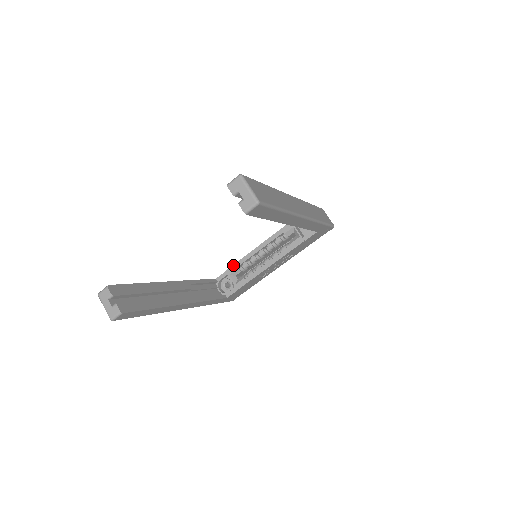
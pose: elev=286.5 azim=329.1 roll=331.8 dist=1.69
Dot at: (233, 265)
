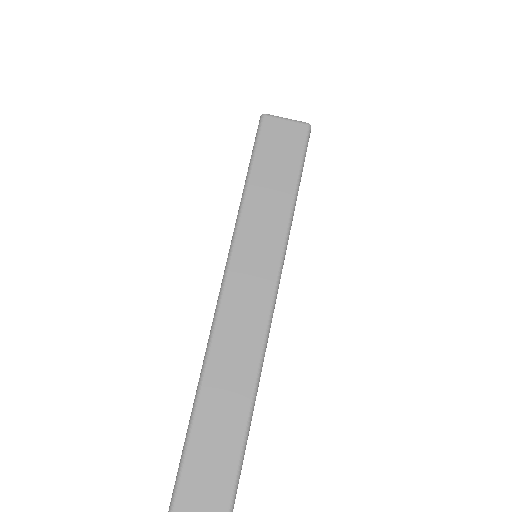
Dot at: occluded
